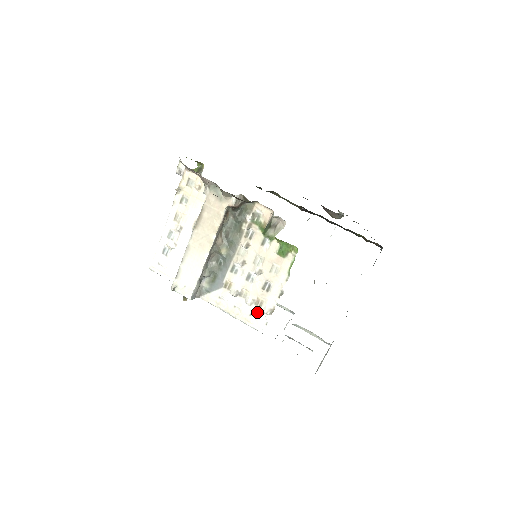
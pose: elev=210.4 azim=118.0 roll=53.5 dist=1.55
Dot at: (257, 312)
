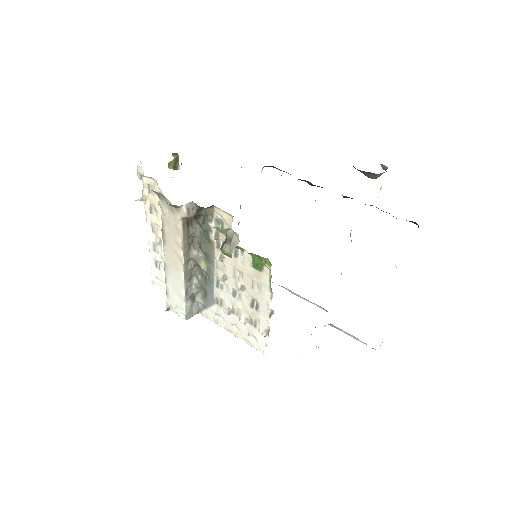
Dot at: (254, 332)
